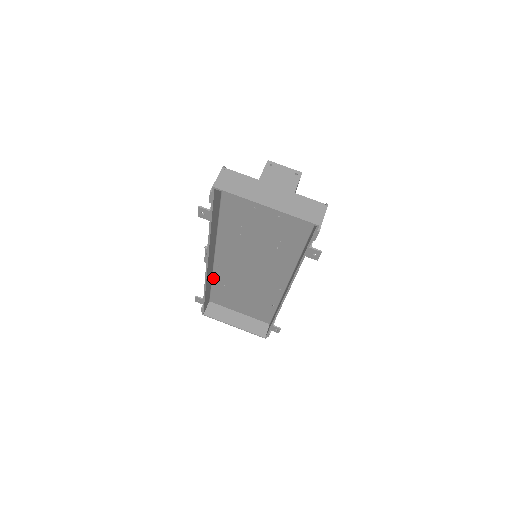
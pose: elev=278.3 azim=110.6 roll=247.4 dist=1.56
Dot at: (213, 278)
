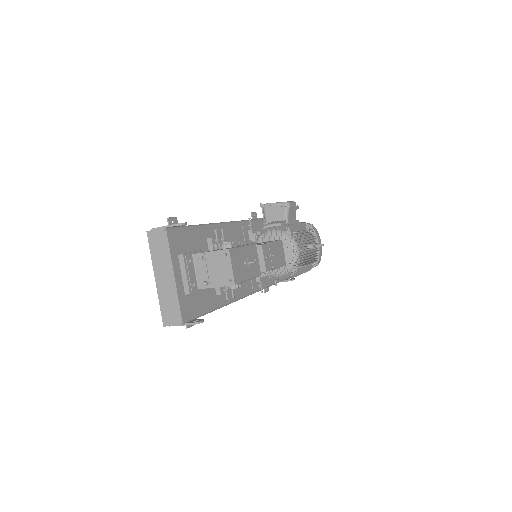
Dot at: (259, 221)
